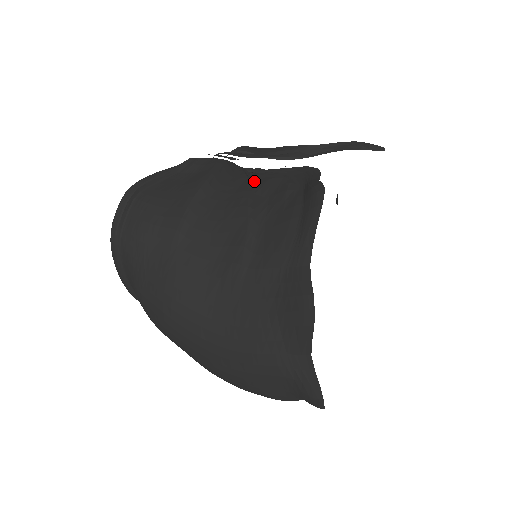
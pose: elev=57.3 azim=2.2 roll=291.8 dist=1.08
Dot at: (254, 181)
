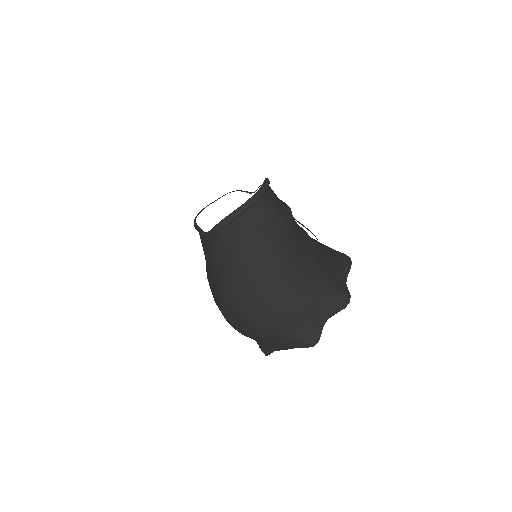
Dot at: occluded
